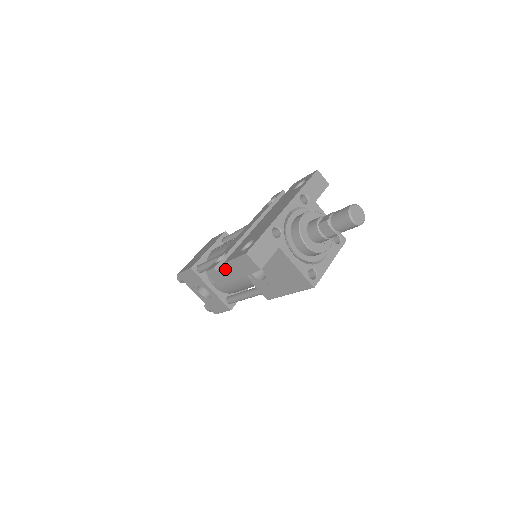
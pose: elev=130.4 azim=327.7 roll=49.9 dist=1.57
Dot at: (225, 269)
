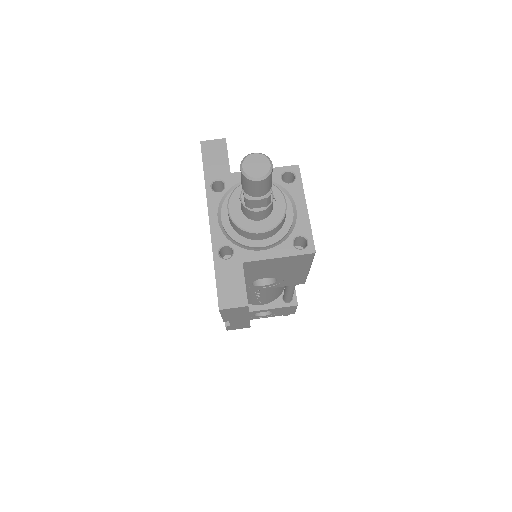
Dot at: (231, 322)
